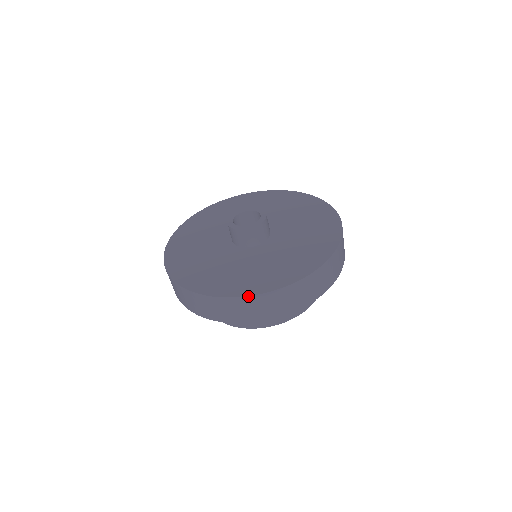
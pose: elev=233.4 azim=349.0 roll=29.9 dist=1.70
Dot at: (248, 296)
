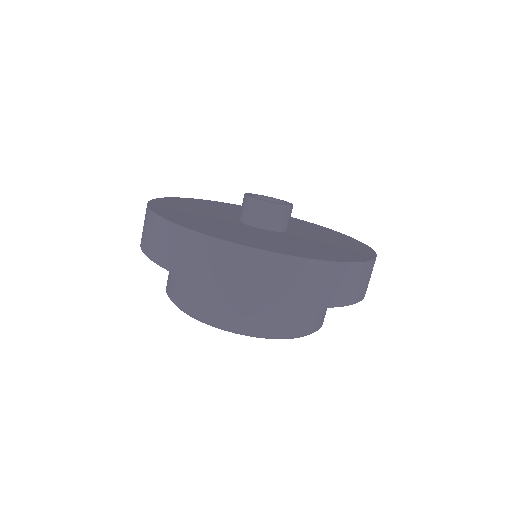
Dot at: (325, 260)
